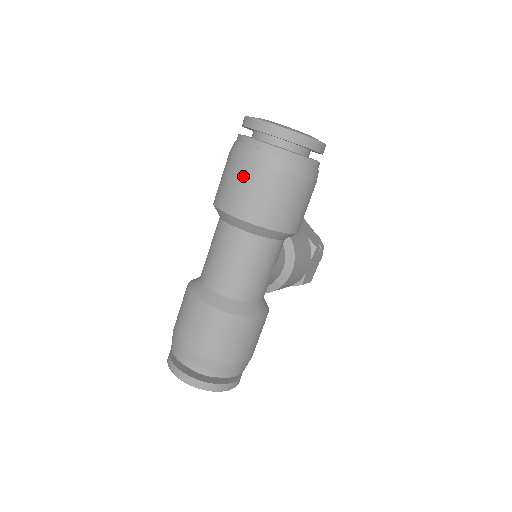
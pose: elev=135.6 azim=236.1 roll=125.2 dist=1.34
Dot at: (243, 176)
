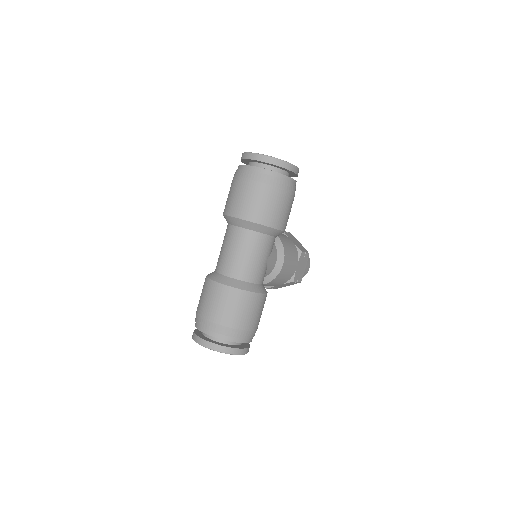
Dot at: (243, 190)
